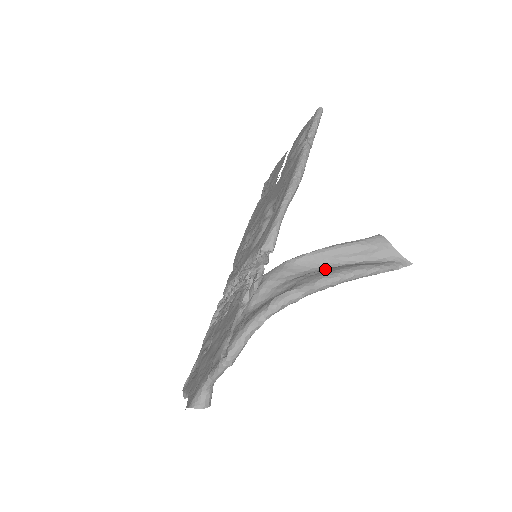
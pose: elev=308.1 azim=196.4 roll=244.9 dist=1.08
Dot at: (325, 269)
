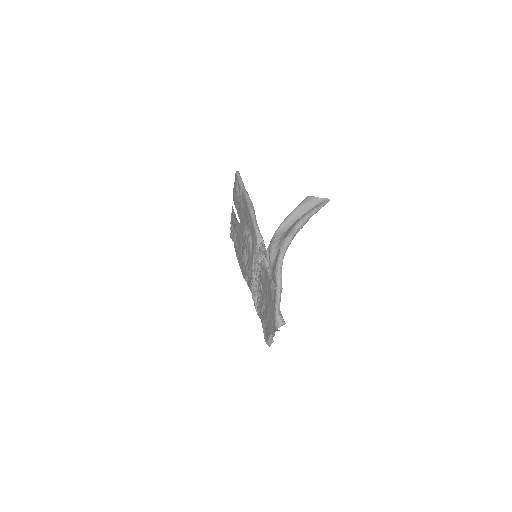
Dot at: occluded
